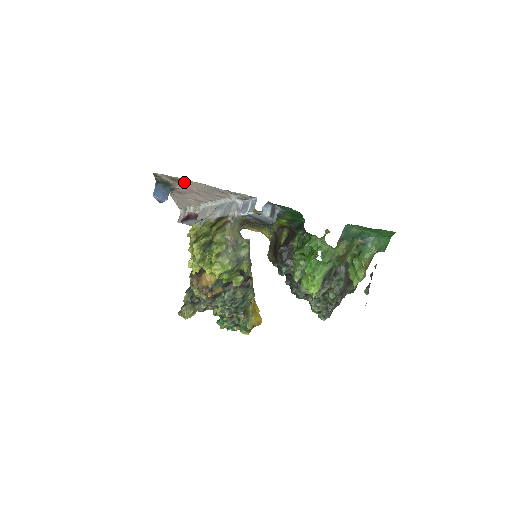
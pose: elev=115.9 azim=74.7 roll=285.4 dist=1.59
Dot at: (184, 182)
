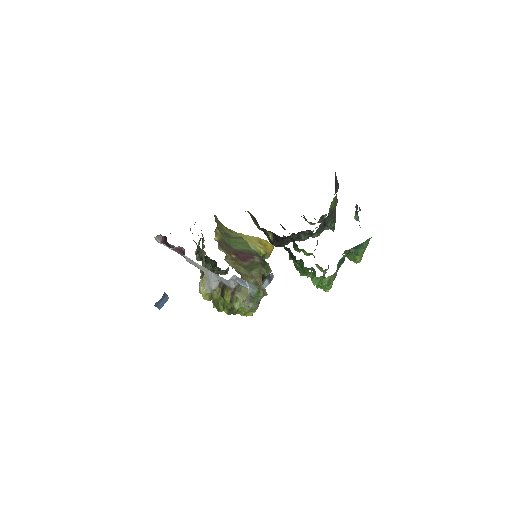
Dot at: occluded
